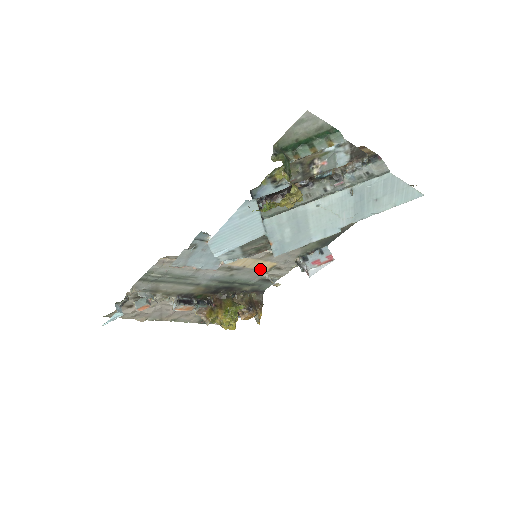
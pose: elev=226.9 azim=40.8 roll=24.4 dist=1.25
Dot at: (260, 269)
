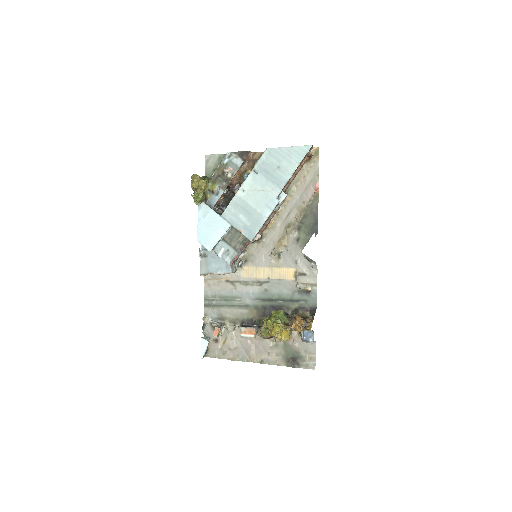
Dot at: (286, 279)
